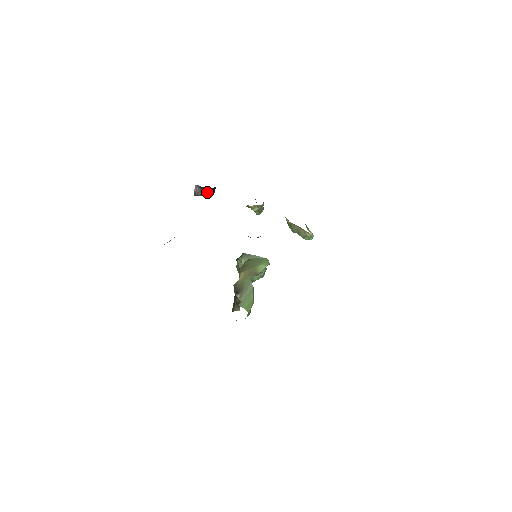
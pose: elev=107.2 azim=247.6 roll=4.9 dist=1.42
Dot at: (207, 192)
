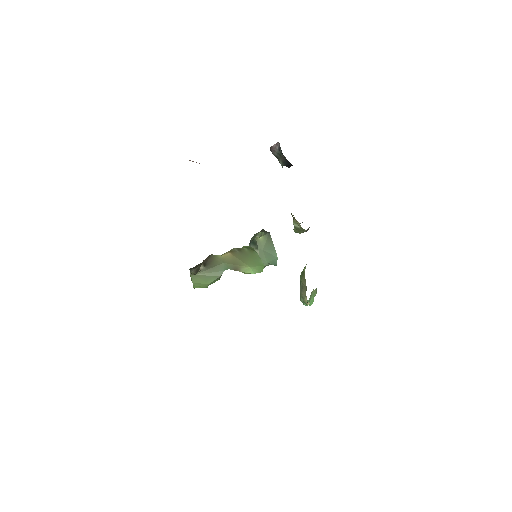
Dot at: (282, 159)
